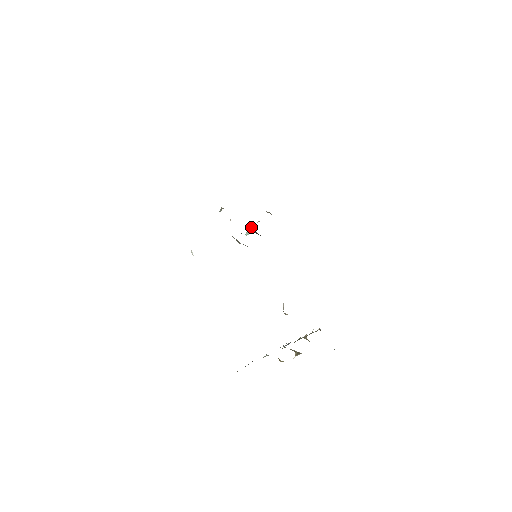
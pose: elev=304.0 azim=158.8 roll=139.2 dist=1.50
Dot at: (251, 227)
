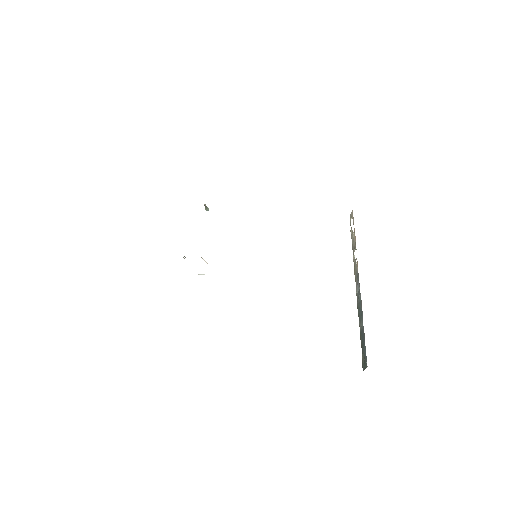
Dot at: occluded
